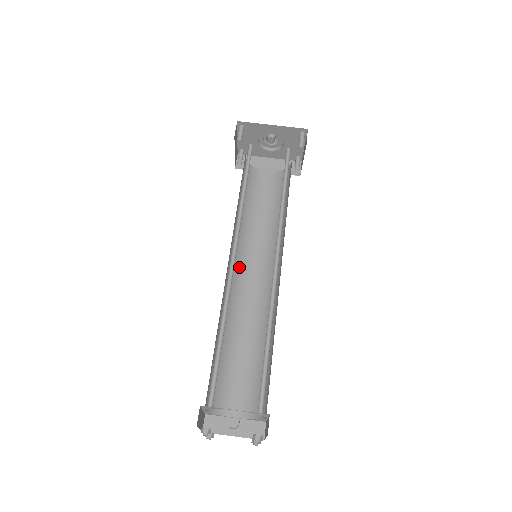
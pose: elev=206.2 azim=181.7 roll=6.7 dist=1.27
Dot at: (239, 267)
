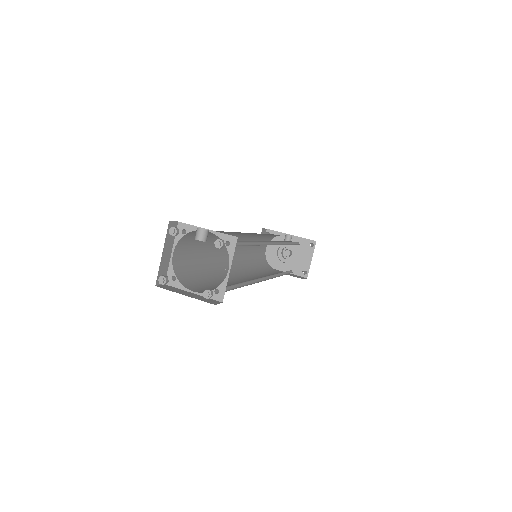
Dot at: (238, 270)
